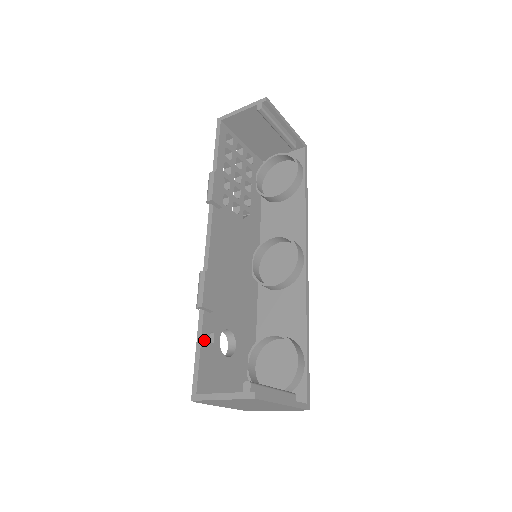
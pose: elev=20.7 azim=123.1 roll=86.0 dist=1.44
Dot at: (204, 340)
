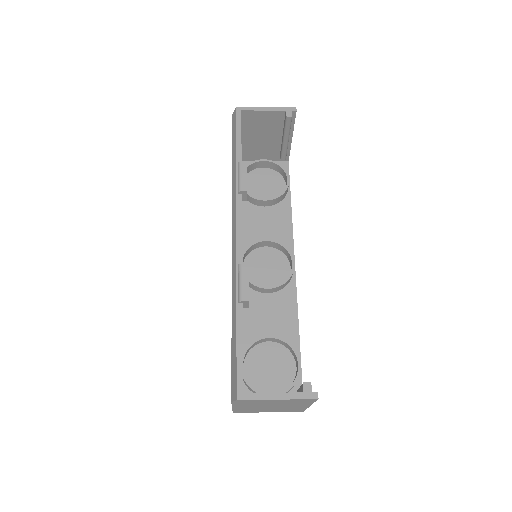
Dot at: (242, 336)
